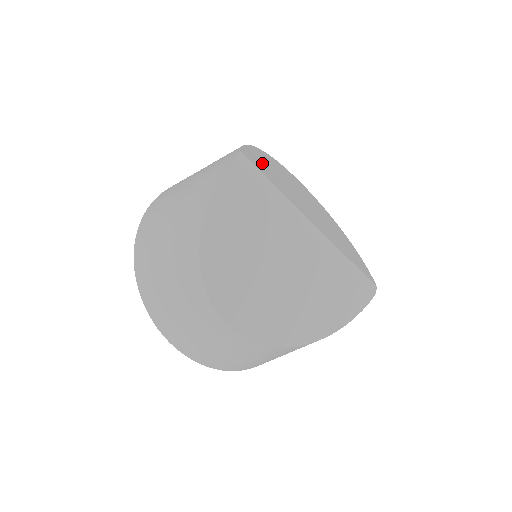
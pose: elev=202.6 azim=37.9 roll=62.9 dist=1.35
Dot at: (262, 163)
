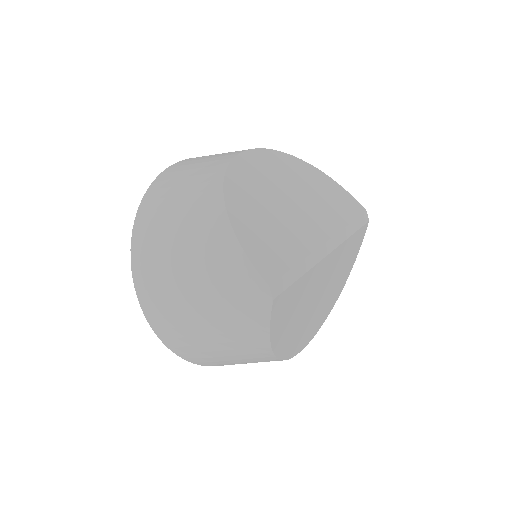
Dot at: (262, 241)
